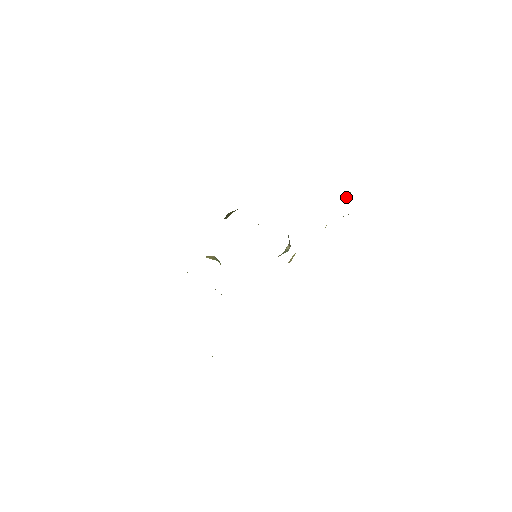
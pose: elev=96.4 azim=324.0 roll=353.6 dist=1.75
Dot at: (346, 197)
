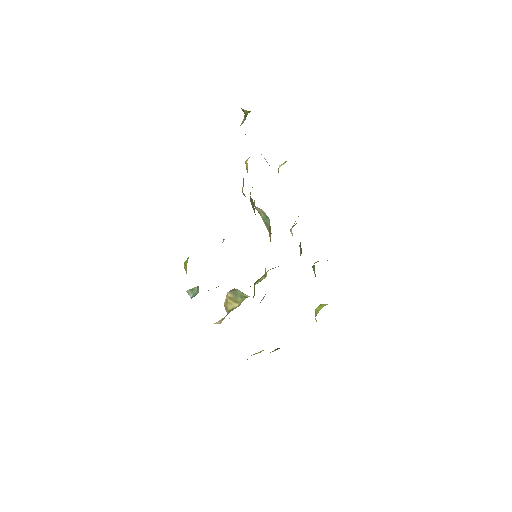
Dot at: occluded
